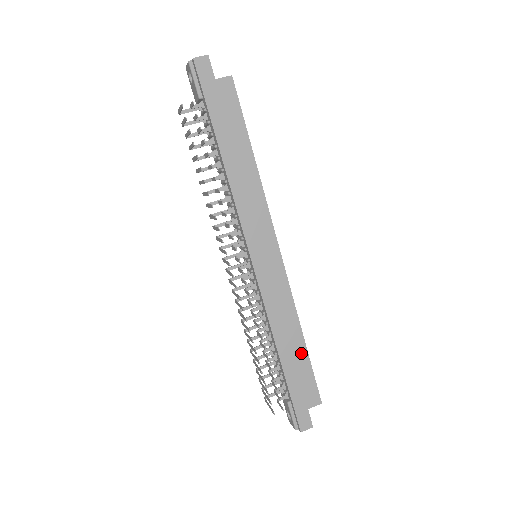
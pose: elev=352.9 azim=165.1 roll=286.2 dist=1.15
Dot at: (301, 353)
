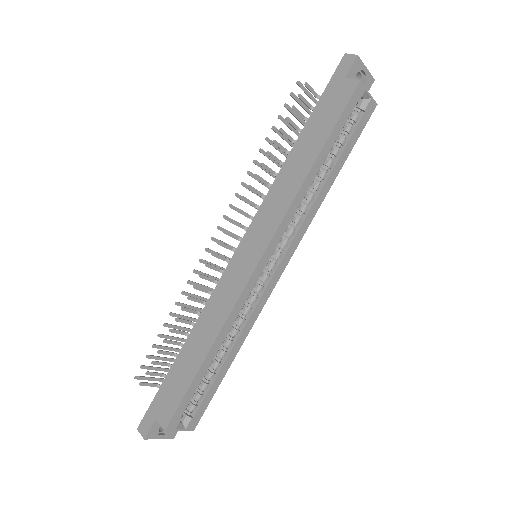
Dot at: (194, 365)
